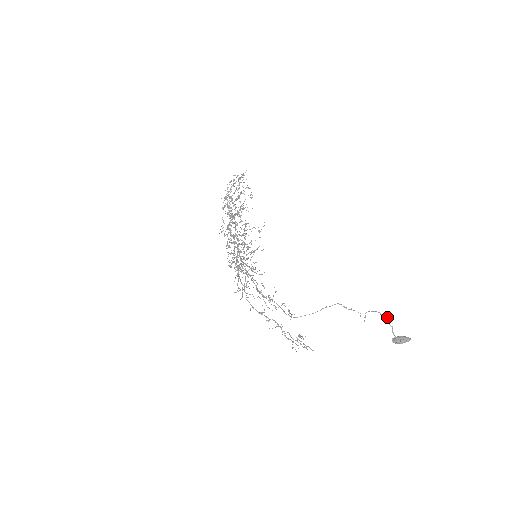
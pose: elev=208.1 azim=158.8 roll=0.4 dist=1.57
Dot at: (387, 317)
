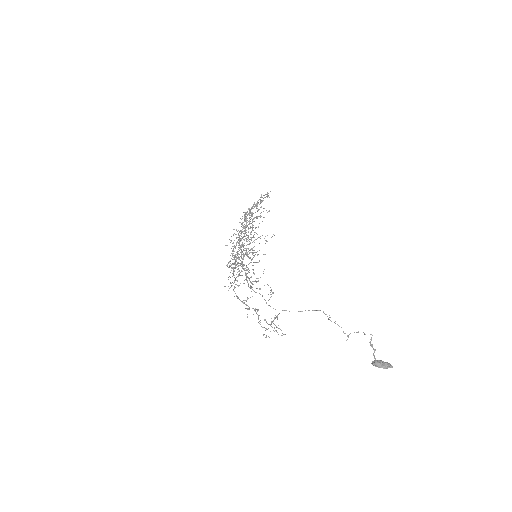
Dot at: (371, 339)
